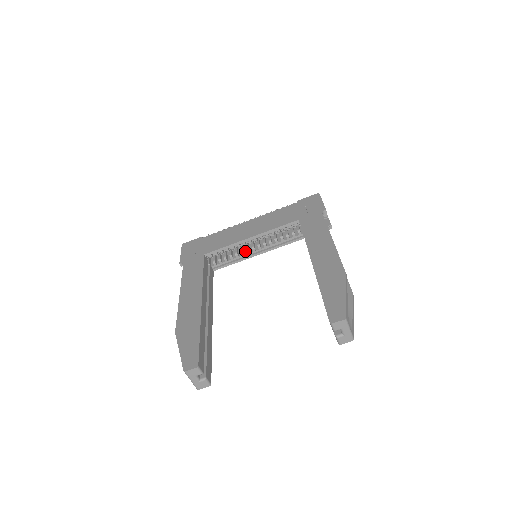
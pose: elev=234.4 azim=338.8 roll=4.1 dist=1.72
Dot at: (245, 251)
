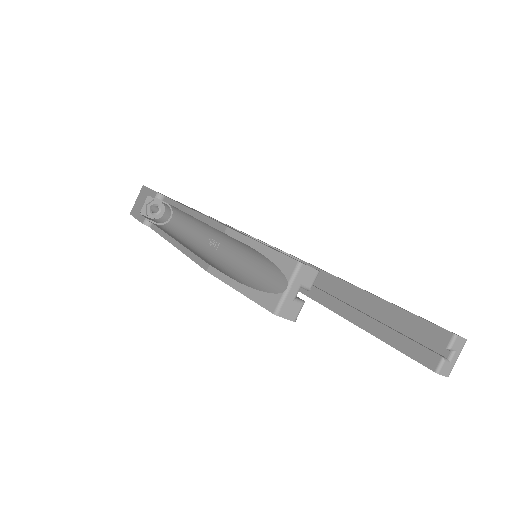
Dot at: occluded
